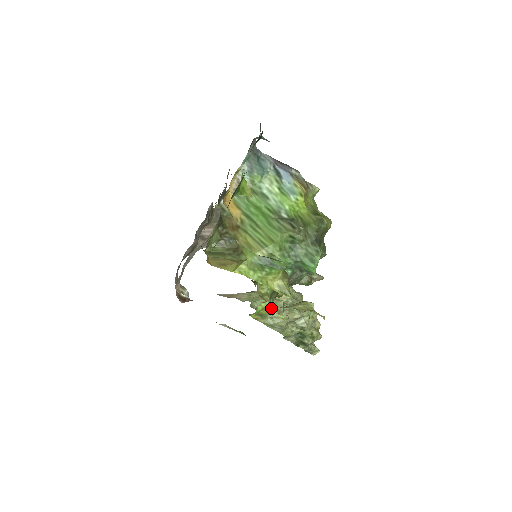
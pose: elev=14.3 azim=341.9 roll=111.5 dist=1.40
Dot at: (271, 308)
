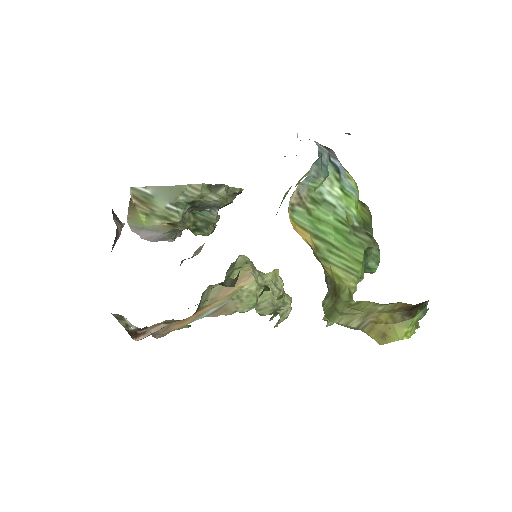
Dot at: (325, 320)
